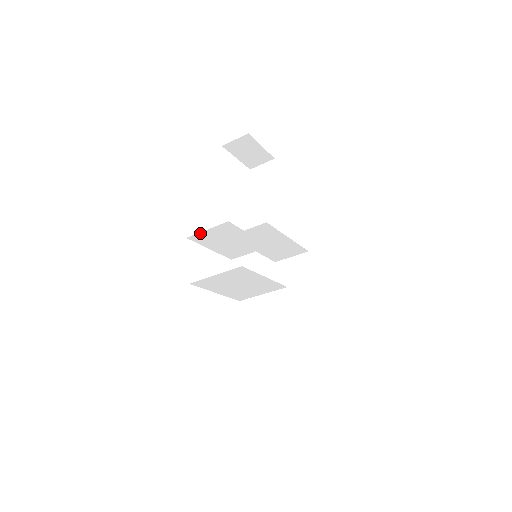
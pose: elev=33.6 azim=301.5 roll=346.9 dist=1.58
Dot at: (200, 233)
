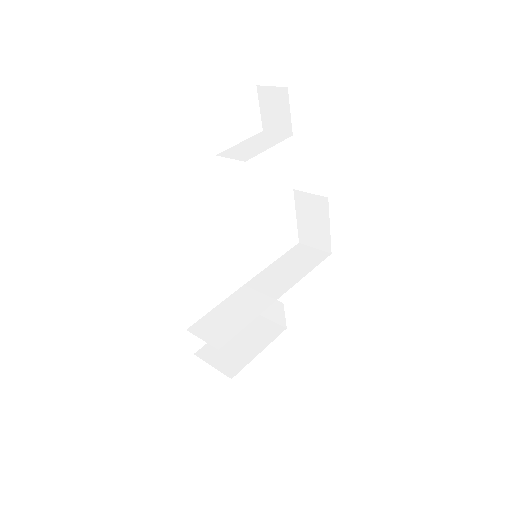
Dot at: occluded
